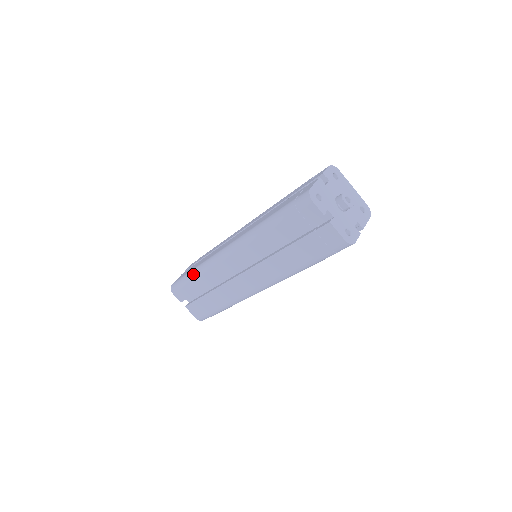
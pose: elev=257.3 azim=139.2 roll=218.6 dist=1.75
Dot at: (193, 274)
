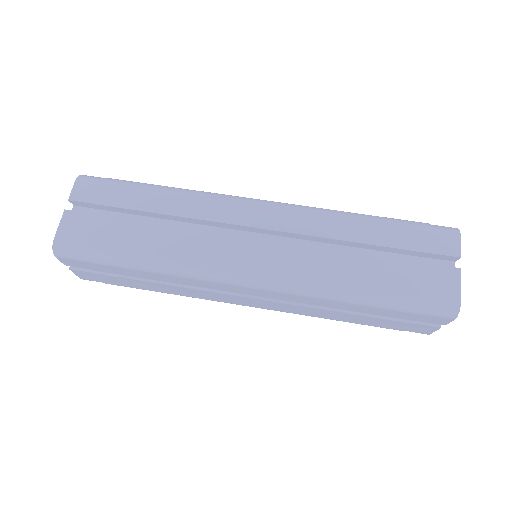
Dot at: (140, 265)
